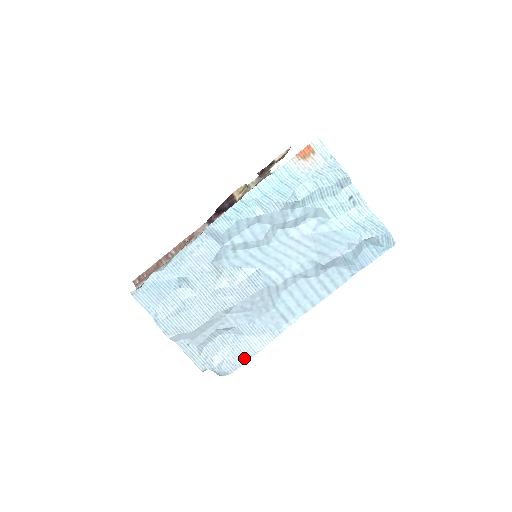
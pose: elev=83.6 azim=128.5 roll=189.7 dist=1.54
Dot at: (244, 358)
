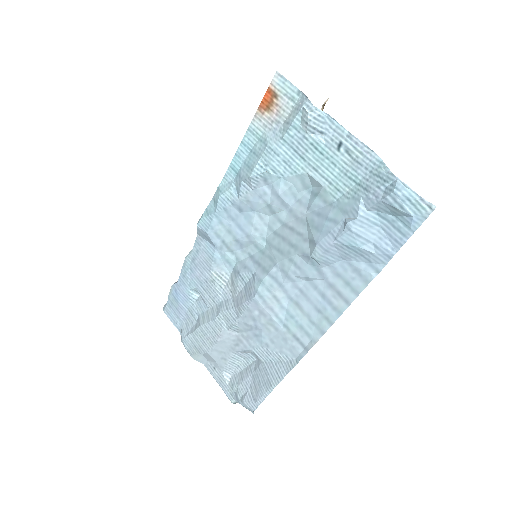
Dot at: (262, 392)
